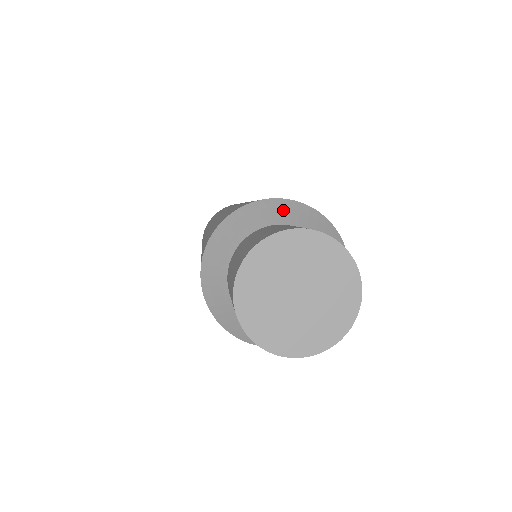
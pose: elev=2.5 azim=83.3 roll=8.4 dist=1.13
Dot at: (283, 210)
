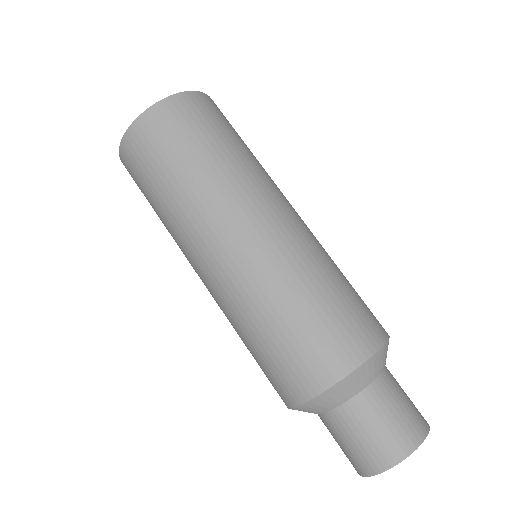
Dot at: (384, 357)
